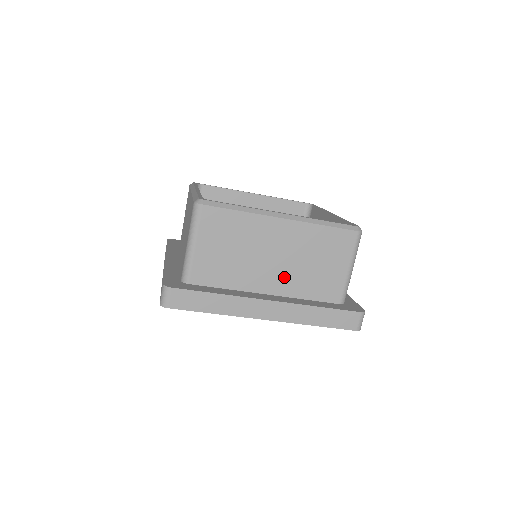
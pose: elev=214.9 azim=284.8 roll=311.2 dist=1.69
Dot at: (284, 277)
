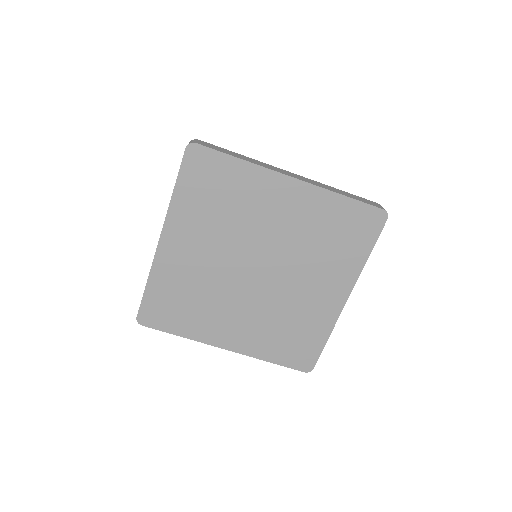
Dot at: occluded
